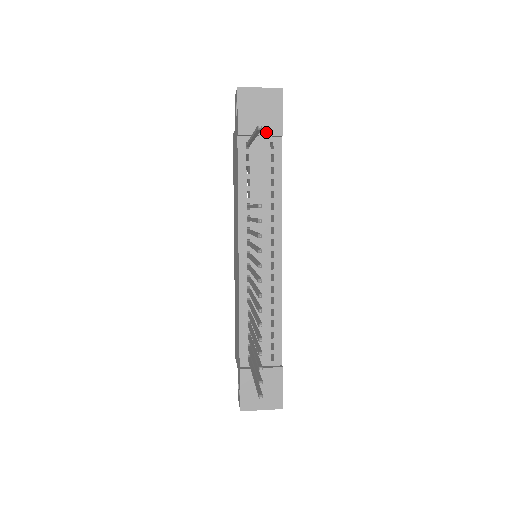
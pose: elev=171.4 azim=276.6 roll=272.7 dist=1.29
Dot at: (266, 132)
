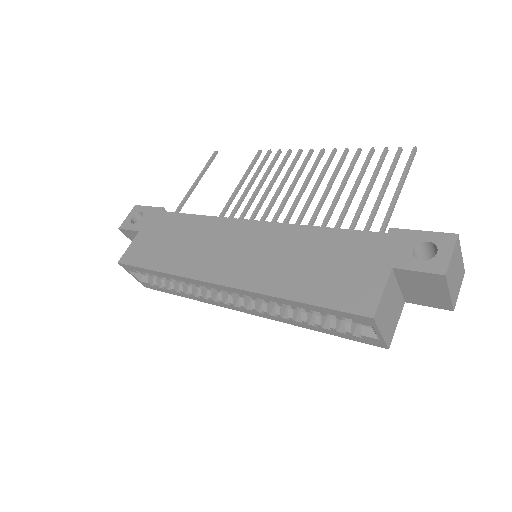
Dot at: occluded
